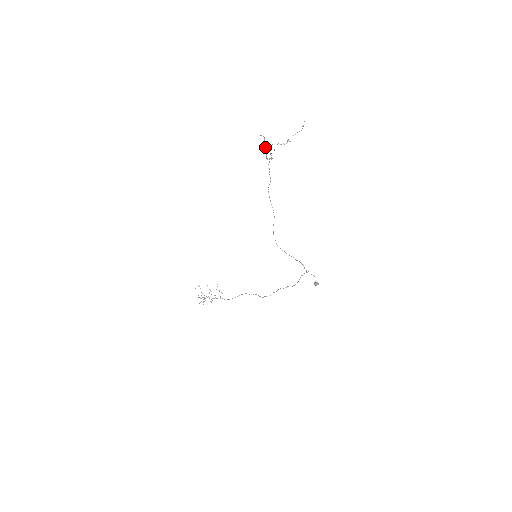
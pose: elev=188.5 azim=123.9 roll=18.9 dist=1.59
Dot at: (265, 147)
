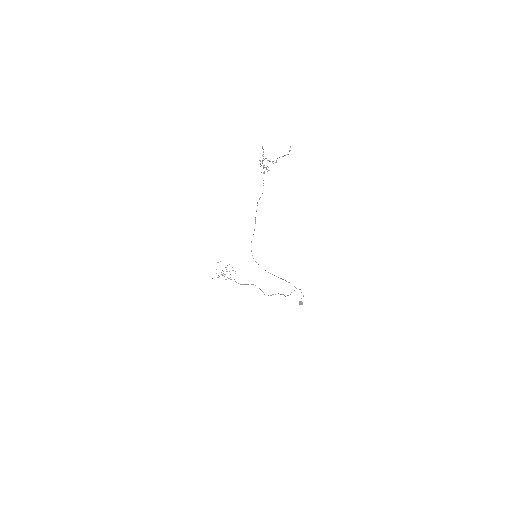
Dot at: occluded
